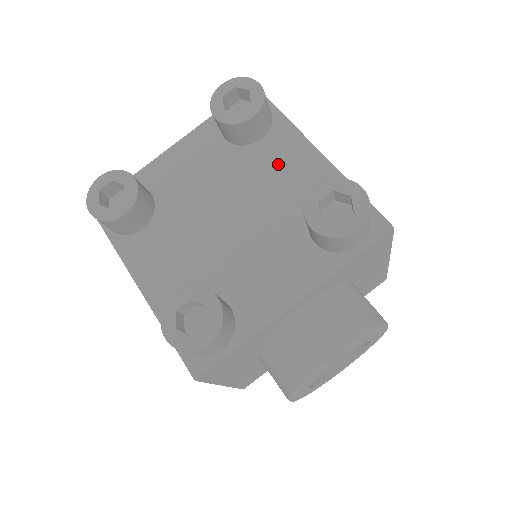
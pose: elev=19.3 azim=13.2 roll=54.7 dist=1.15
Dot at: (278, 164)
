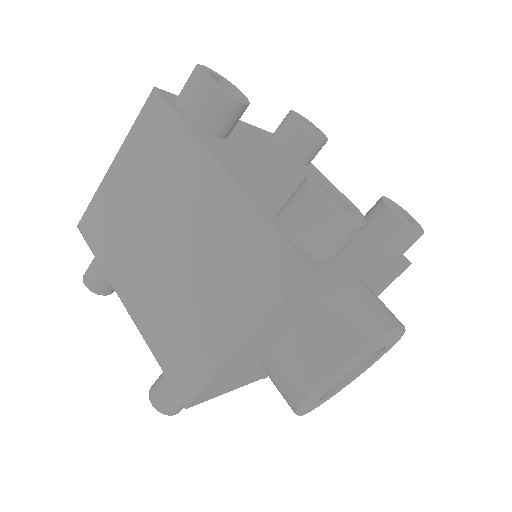
Dot at: occluded
